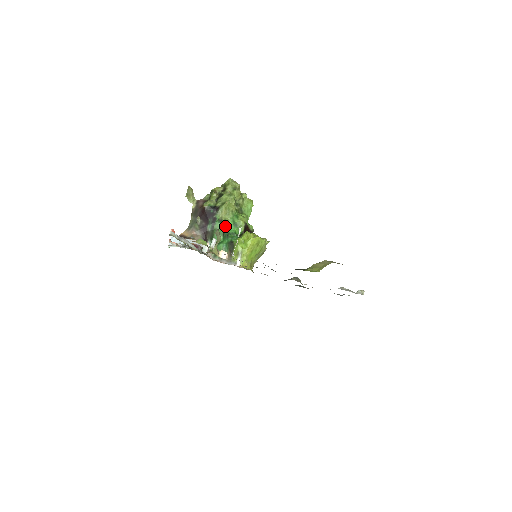
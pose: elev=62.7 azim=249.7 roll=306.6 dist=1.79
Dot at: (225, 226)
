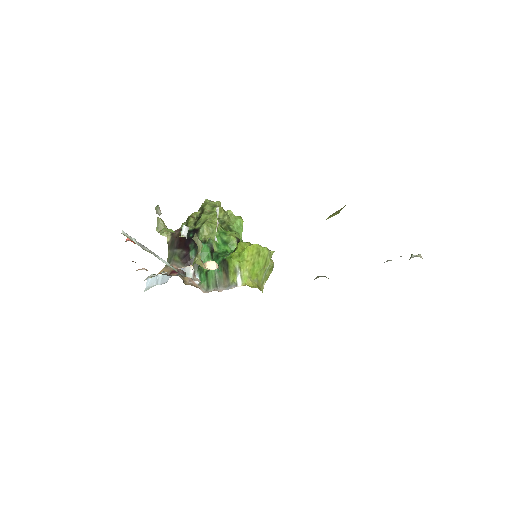
Dot at: (211, 246)
